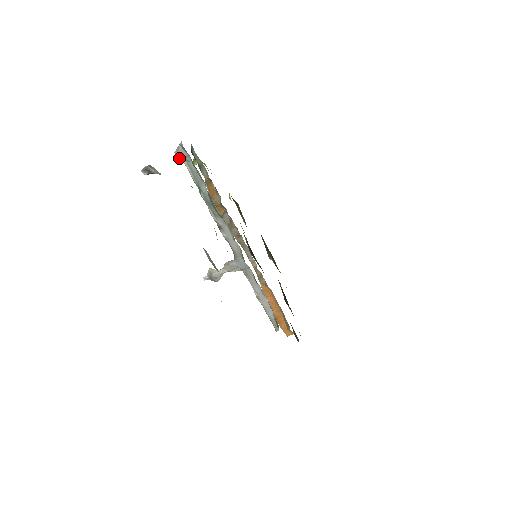
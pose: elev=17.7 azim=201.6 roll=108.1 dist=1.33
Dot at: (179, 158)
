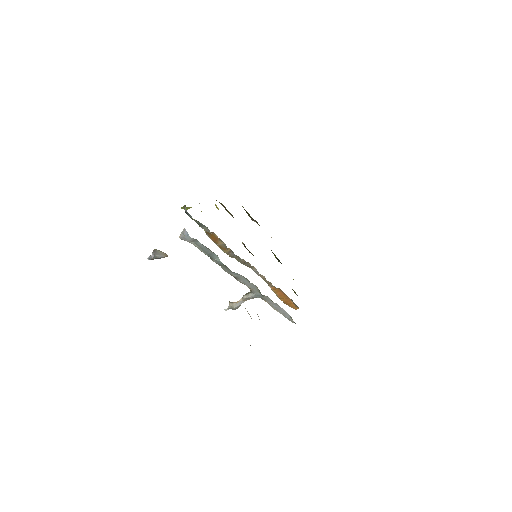
Dot at: occluded
